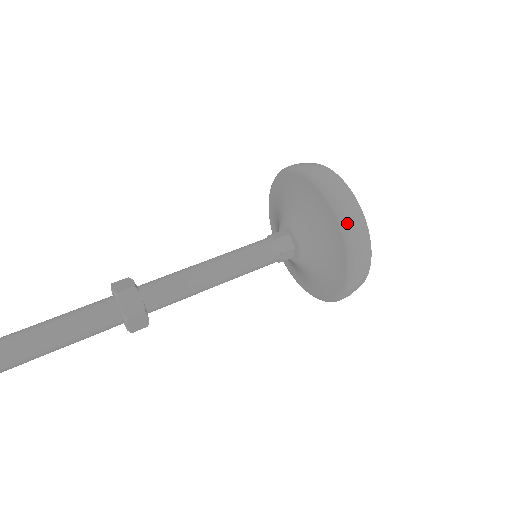
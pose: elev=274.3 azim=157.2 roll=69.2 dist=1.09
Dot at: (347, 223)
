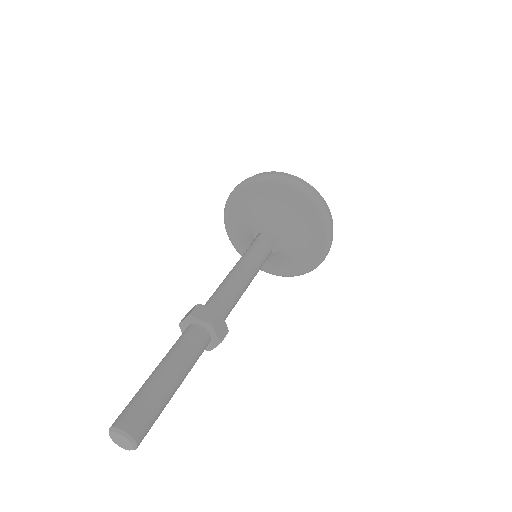
Dot at: (290, 182)
